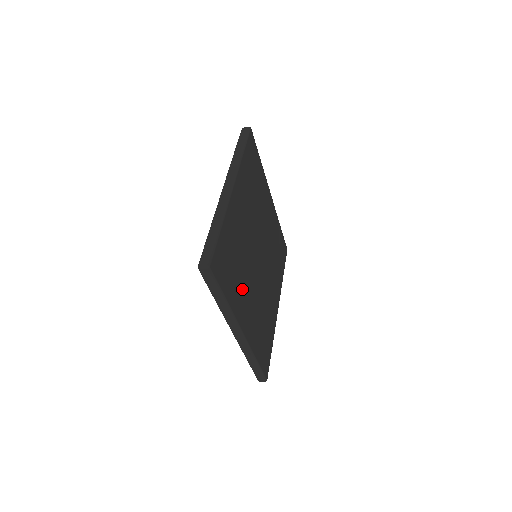
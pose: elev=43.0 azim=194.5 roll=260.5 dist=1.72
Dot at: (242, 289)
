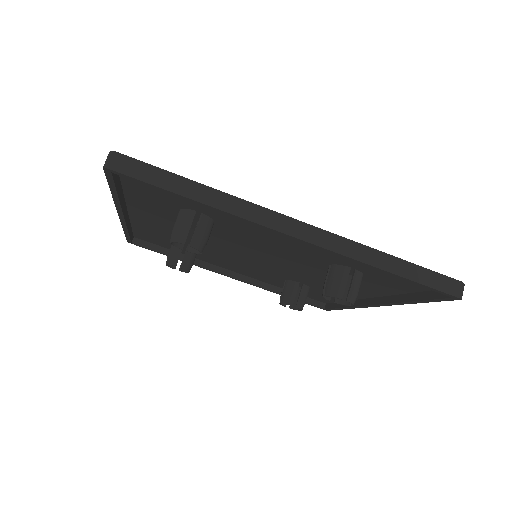
Dot at: occluded
